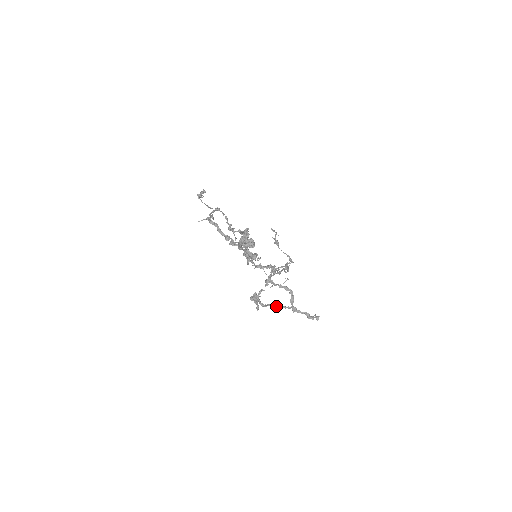
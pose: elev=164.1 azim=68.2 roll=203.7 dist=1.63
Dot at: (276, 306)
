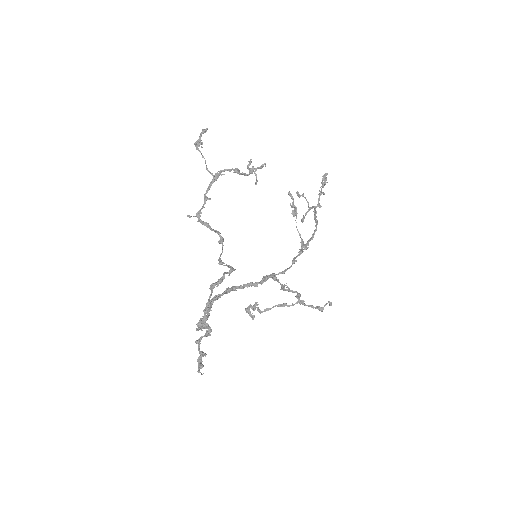
Dot at: (277, 306)
